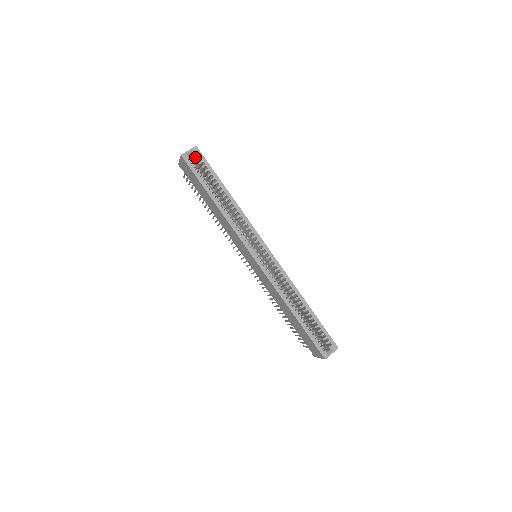
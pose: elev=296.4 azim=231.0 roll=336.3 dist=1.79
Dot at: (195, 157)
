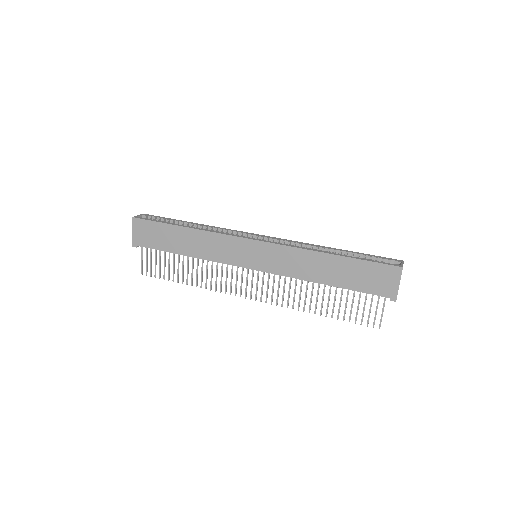
Dot at: occluded
